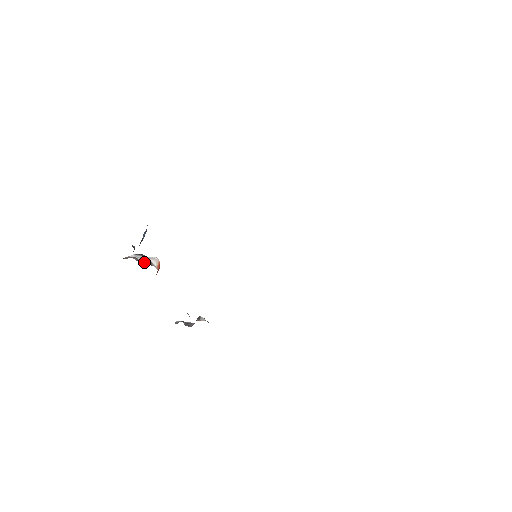
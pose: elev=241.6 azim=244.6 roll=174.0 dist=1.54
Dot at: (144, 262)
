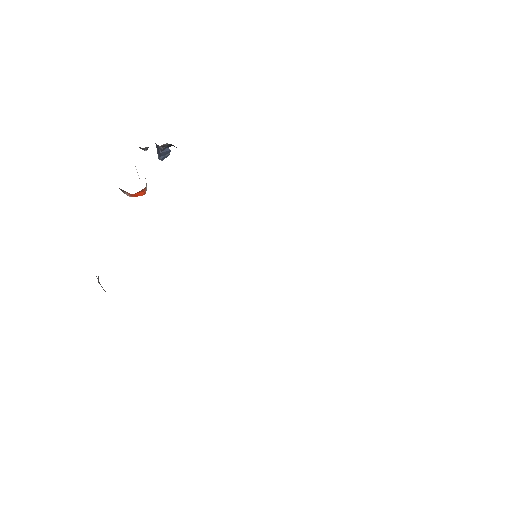
Dot at: occluded
